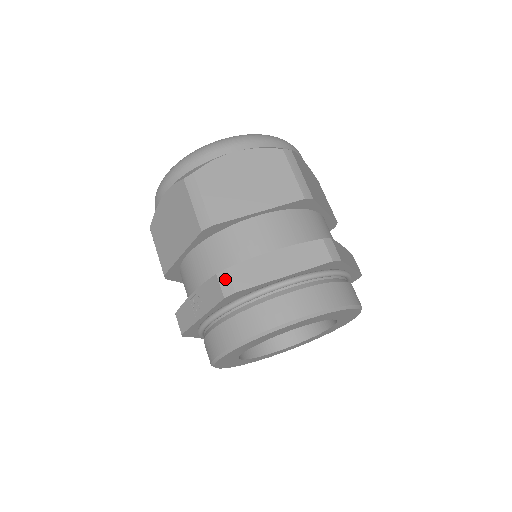
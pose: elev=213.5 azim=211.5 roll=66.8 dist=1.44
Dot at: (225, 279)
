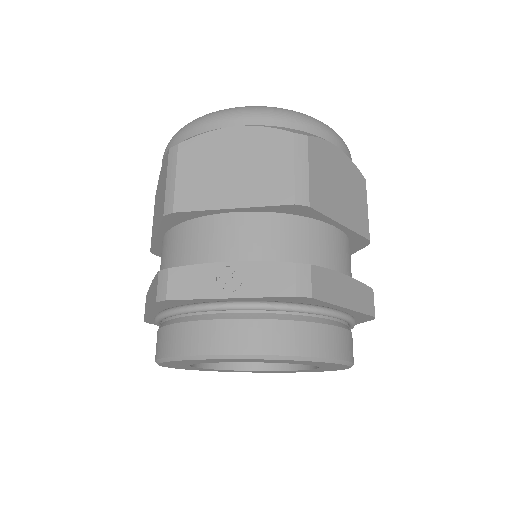
Dot at: (305, 275)
